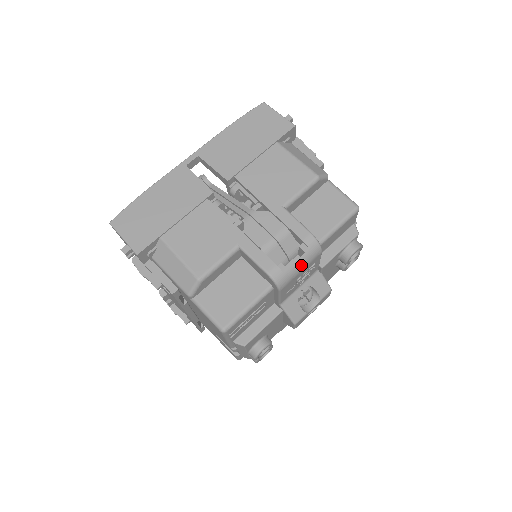
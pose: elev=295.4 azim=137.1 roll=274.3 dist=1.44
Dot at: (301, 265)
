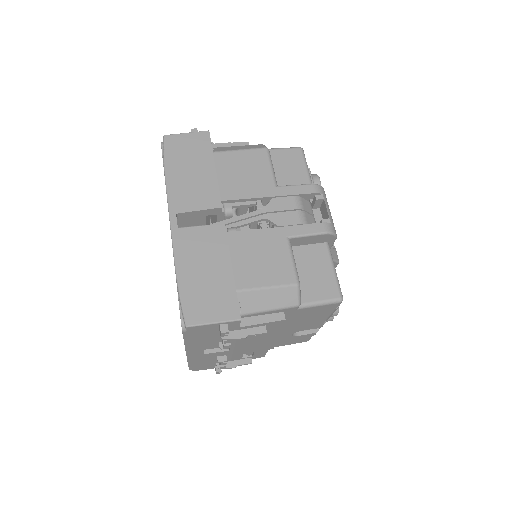
Dot at: (329, 210)
